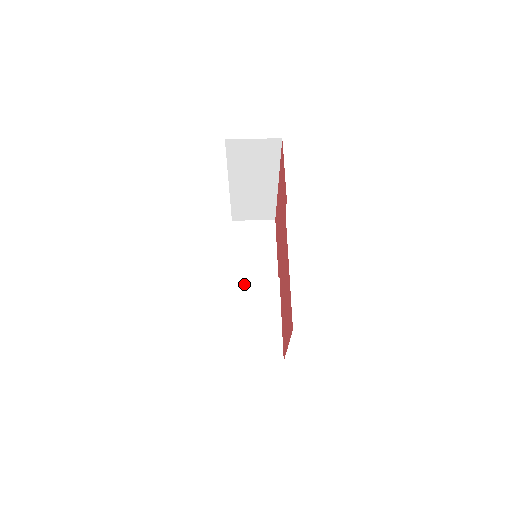
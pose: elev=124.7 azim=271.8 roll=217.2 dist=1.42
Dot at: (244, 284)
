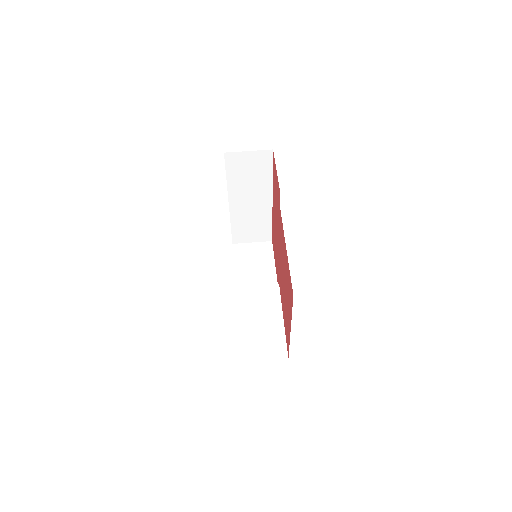
Dot at: (246, 292)
